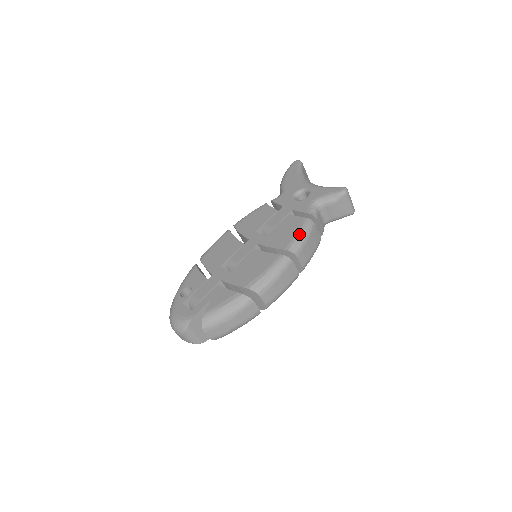
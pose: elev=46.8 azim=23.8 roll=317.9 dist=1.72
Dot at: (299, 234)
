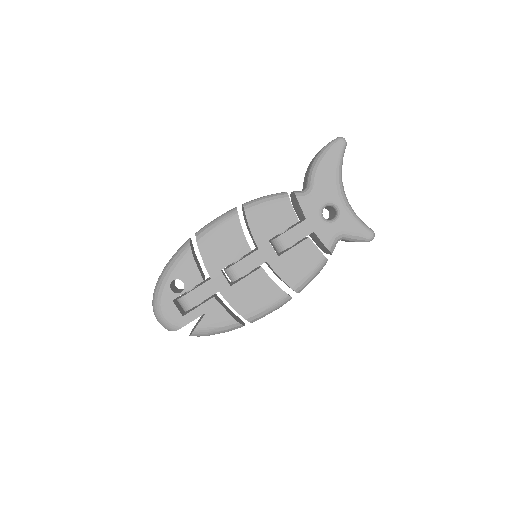
Dot at: (311, 275)
